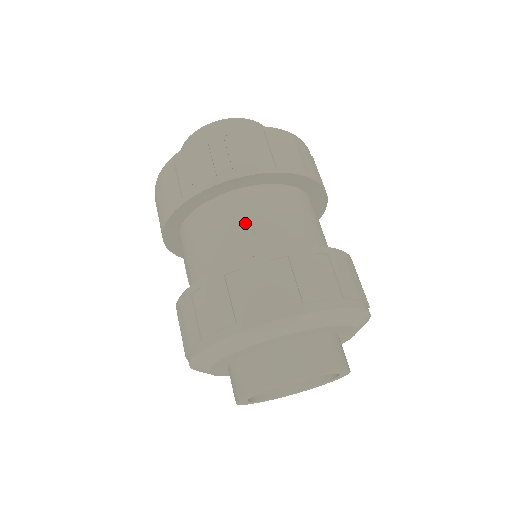
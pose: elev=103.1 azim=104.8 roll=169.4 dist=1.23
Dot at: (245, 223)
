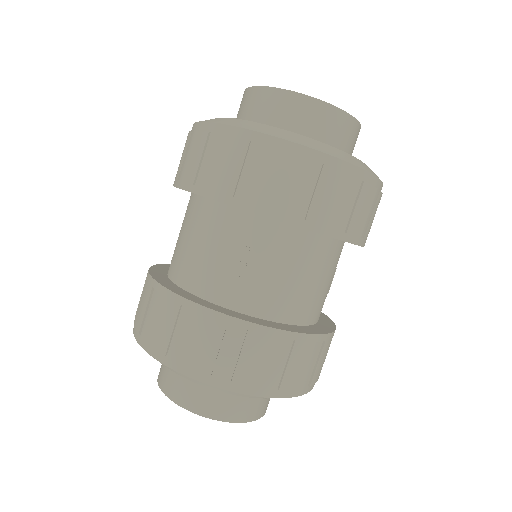
Dot at: (237, 257)
